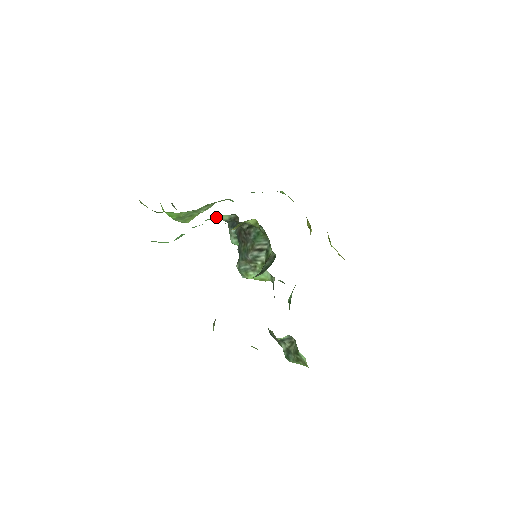
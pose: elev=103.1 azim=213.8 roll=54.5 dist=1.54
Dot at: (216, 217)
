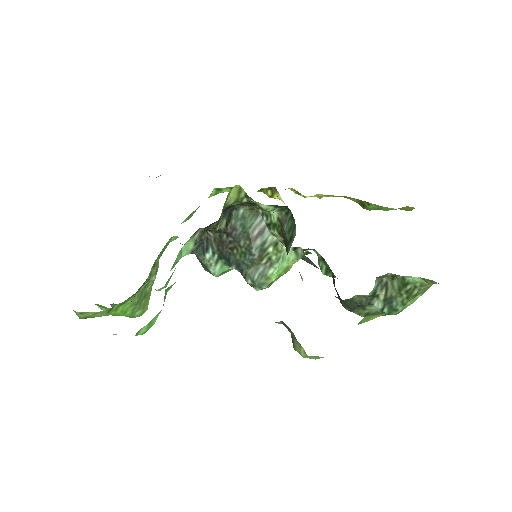
Dot at: (180, 254)
